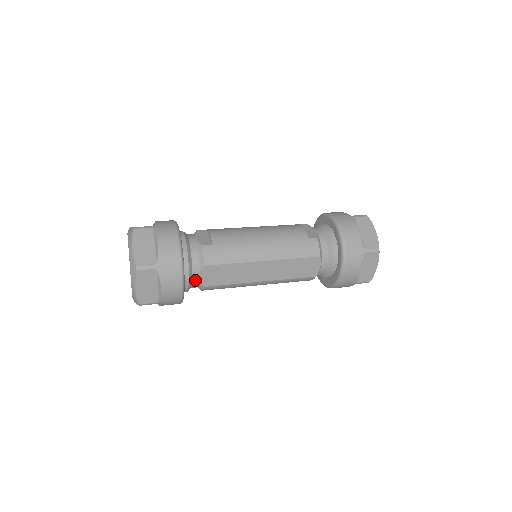
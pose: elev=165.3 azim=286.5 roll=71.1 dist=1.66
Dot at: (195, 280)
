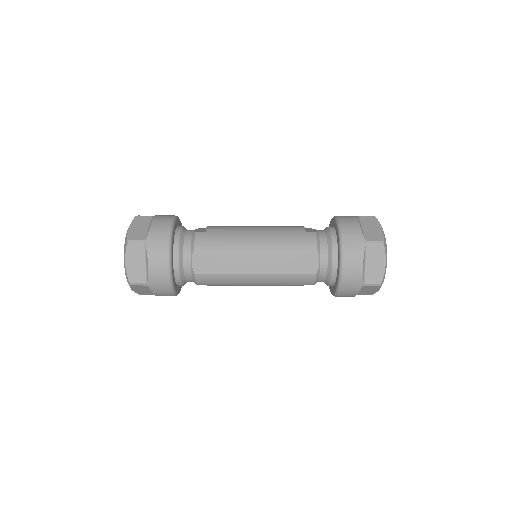
Dot at: (186, 266)
